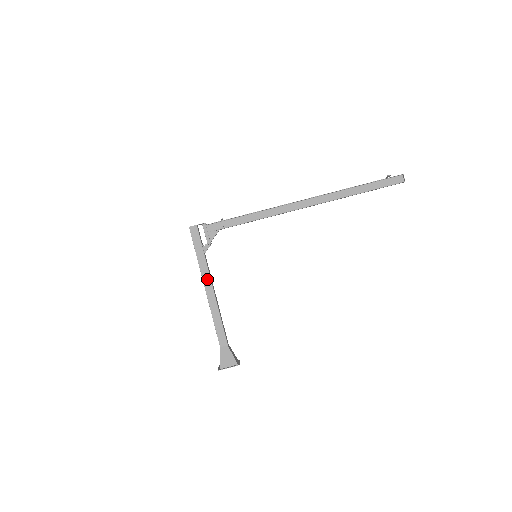
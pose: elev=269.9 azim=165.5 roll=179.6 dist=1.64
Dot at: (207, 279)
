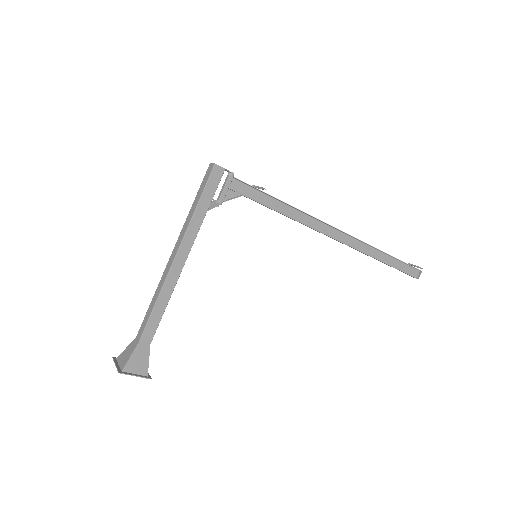
Dot at: (187, 245)
